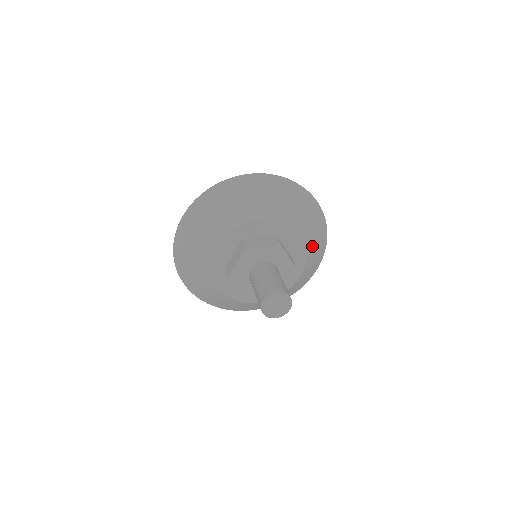
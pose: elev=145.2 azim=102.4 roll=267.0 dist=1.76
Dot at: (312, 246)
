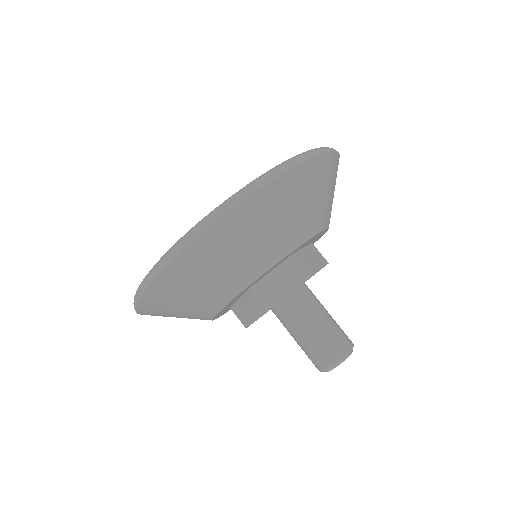
Dot at: occluded
